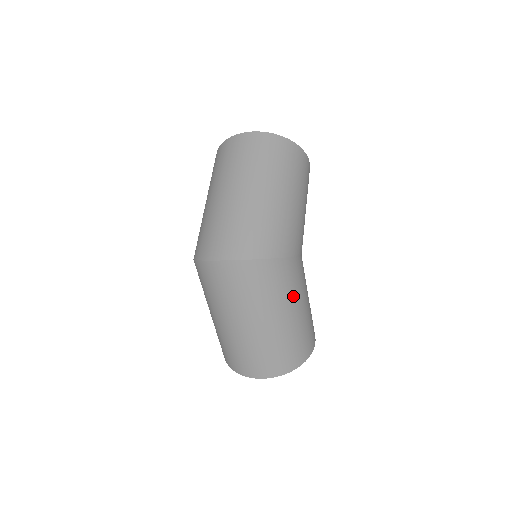
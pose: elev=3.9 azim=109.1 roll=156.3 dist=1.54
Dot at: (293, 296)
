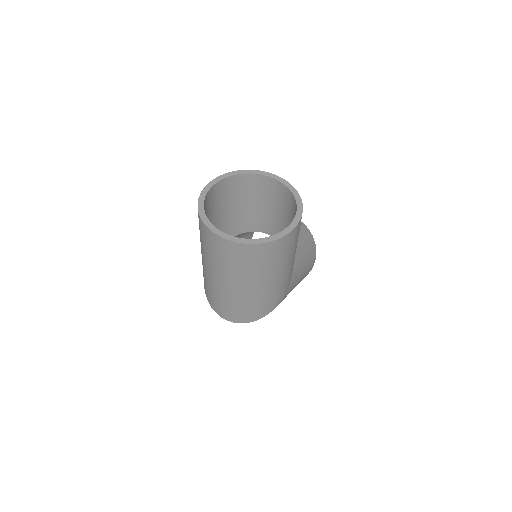
Dot at: occluded
